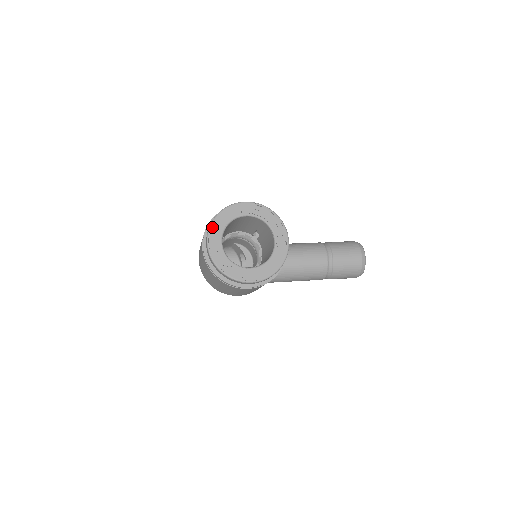
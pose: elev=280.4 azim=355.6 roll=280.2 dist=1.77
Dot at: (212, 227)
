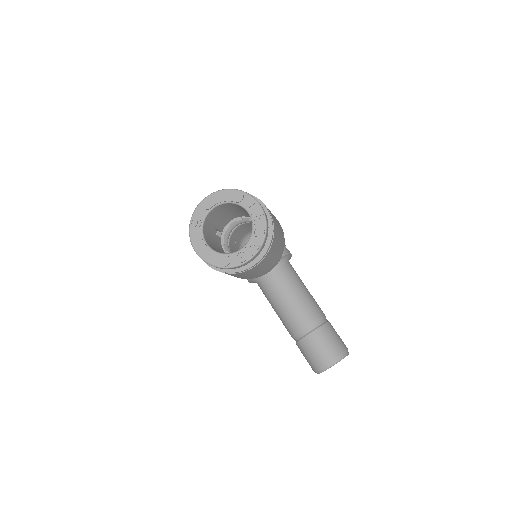
Dot at: (221, 192)
